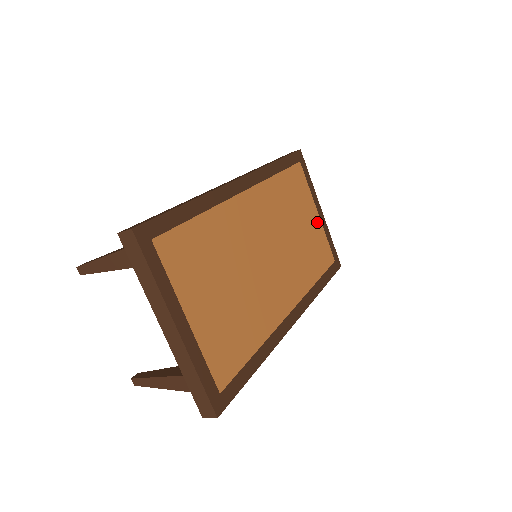
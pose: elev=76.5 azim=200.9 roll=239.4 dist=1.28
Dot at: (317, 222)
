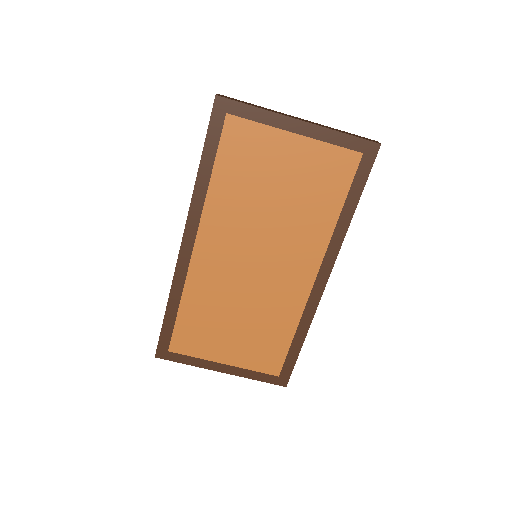
Dot at: (302, 147)
